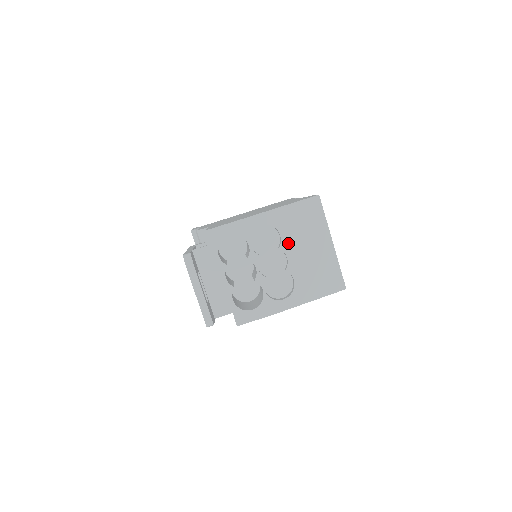
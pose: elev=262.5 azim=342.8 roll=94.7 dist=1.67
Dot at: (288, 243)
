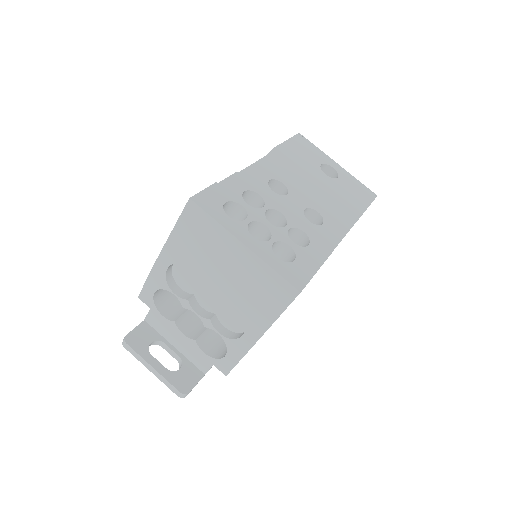
Dot at: (202, 273)
